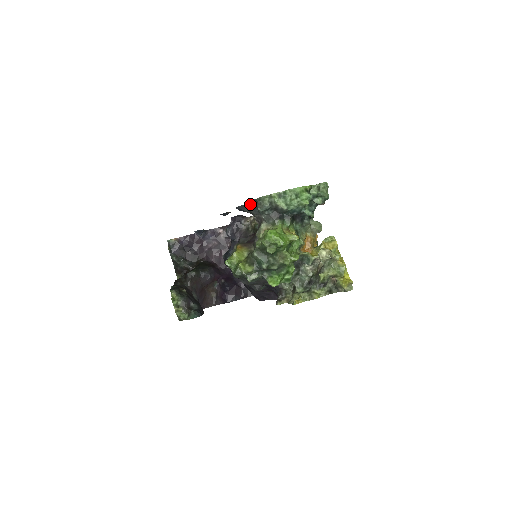
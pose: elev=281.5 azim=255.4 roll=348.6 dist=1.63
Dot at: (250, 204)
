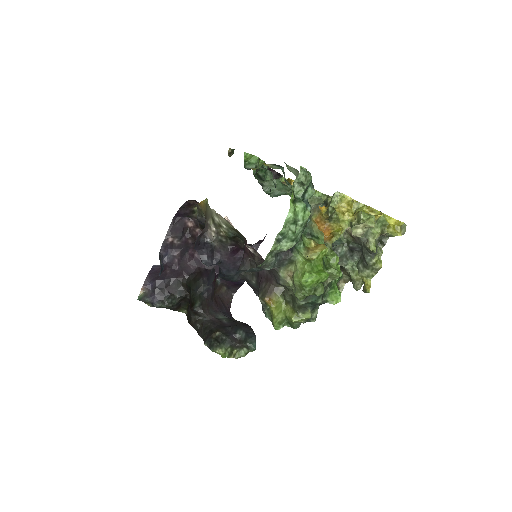
Dot at: (249, 271)
